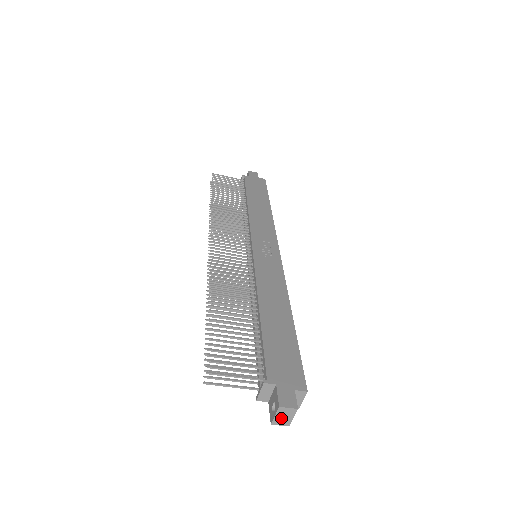
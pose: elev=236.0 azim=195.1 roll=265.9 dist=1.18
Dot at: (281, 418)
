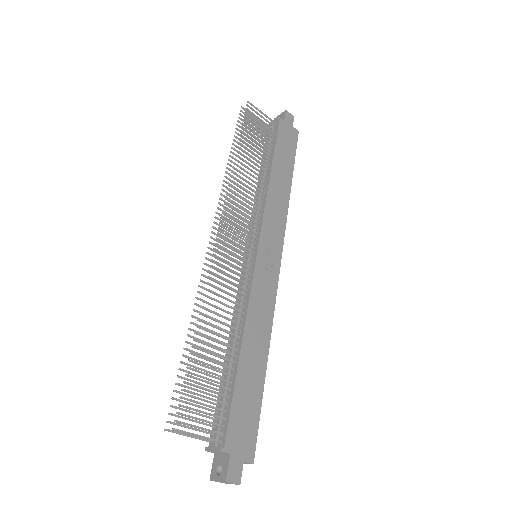
Dot at: (221, 482)
